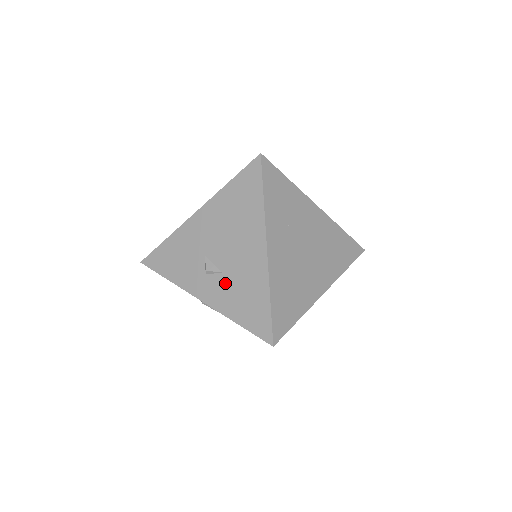
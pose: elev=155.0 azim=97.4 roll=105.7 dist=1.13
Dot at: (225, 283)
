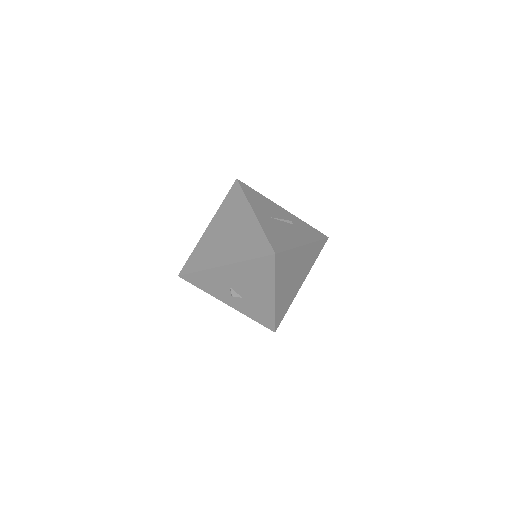
Dot at: (245, 303)
